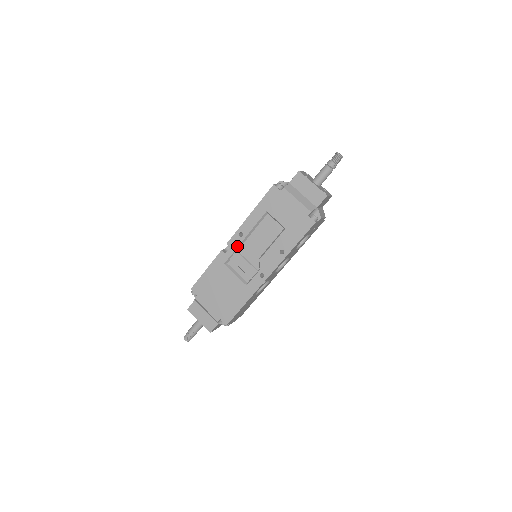
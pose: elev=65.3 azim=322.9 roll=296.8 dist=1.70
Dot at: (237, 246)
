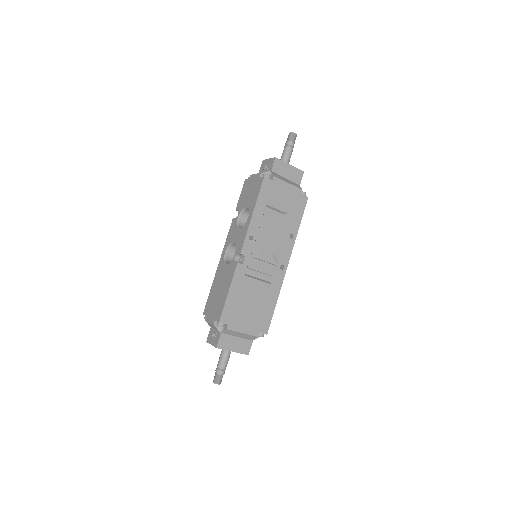
Dot at: (251, 251)
